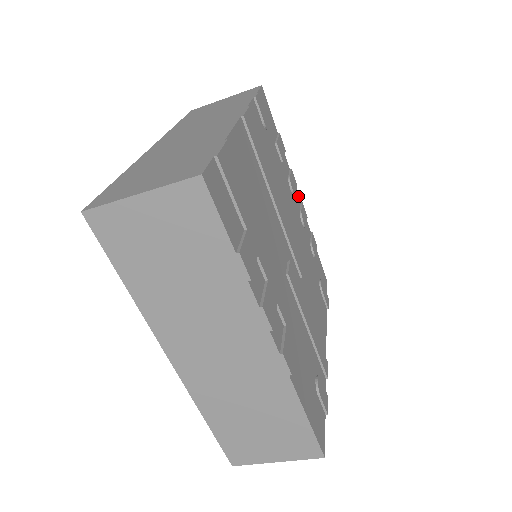
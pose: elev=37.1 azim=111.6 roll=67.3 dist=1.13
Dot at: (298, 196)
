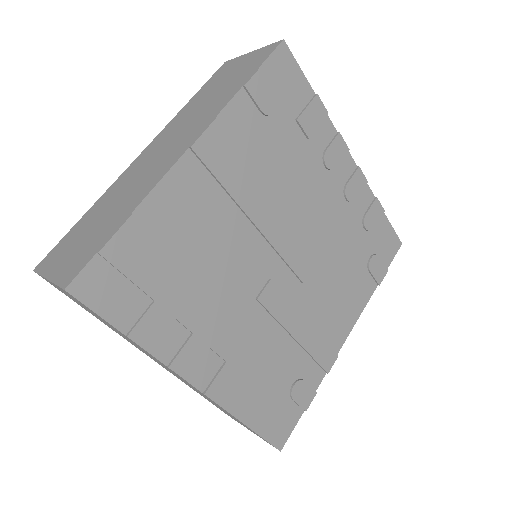
Dot at: (352, 161)
